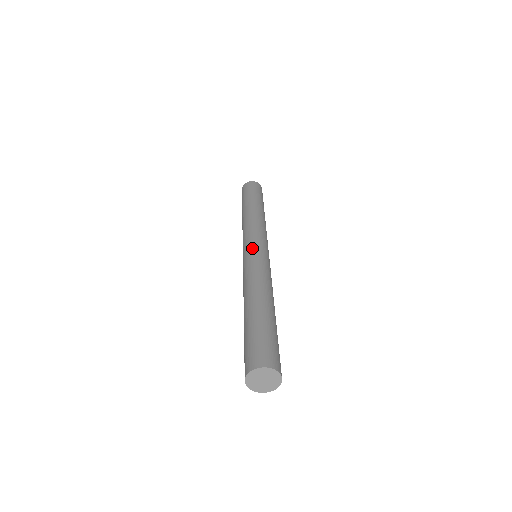
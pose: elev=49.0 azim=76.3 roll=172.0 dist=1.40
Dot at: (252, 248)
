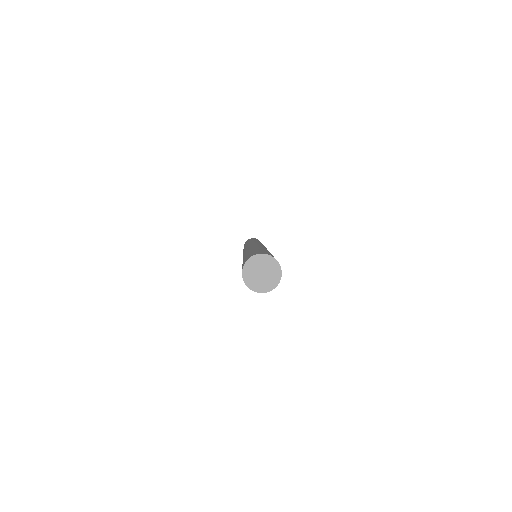
Dot at: occluded
